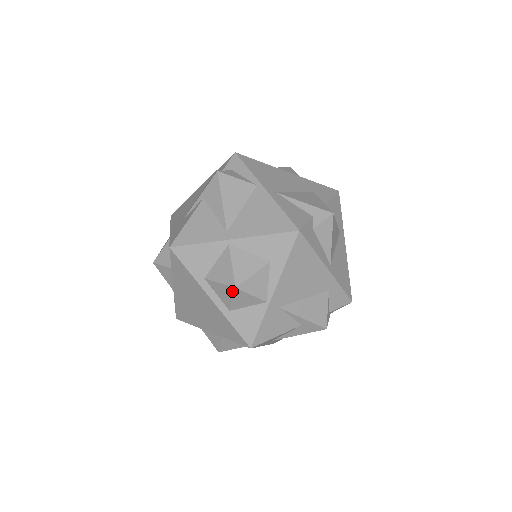
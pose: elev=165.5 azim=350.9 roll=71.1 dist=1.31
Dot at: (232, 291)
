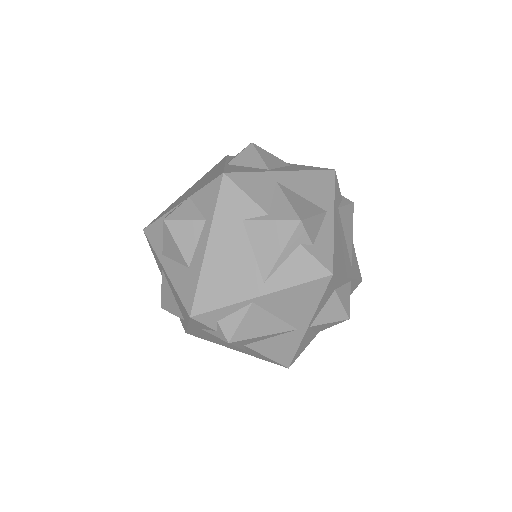
Dot at: occluded
